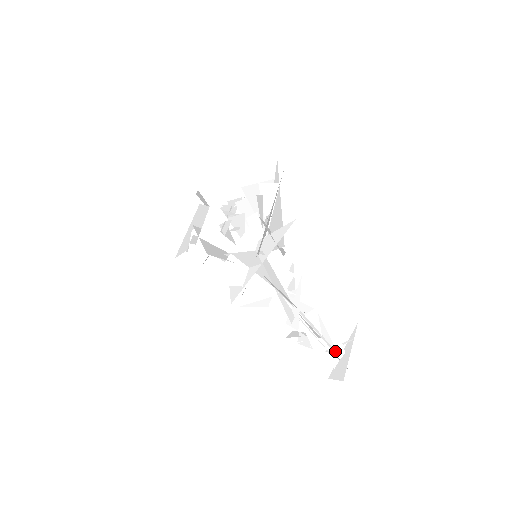
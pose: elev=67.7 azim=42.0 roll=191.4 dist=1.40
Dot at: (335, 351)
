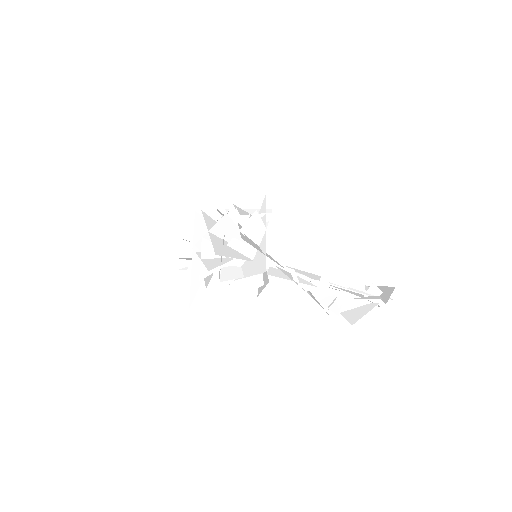
Dot at: (370, 292)
